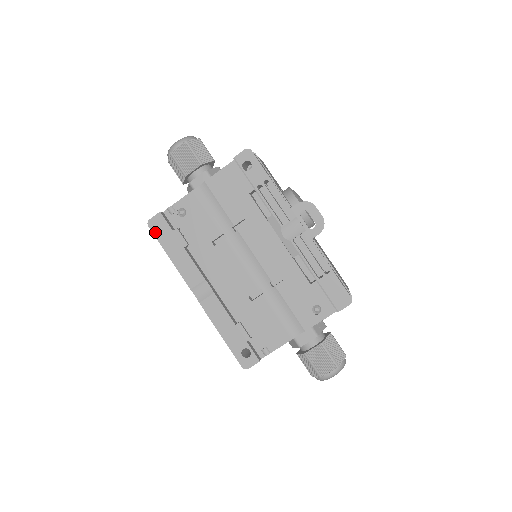
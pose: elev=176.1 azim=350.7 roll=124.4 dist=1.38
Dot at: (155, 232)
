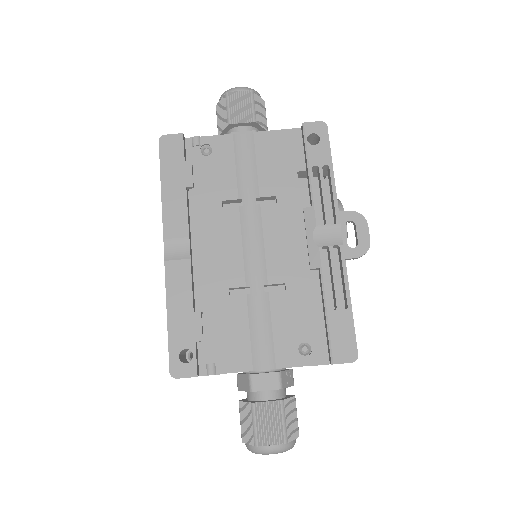
Dot at: (163, 152)
